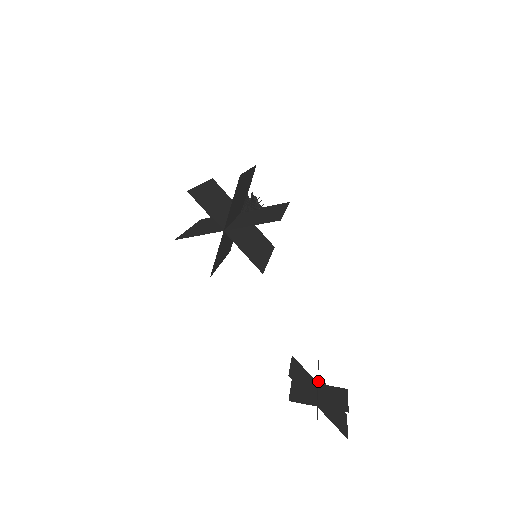
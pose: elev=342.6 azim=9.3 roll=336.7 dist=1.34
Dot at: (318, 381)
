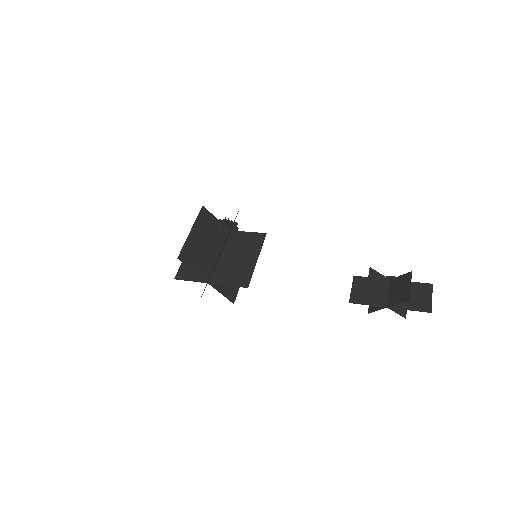
Dot at: (388, 278)
